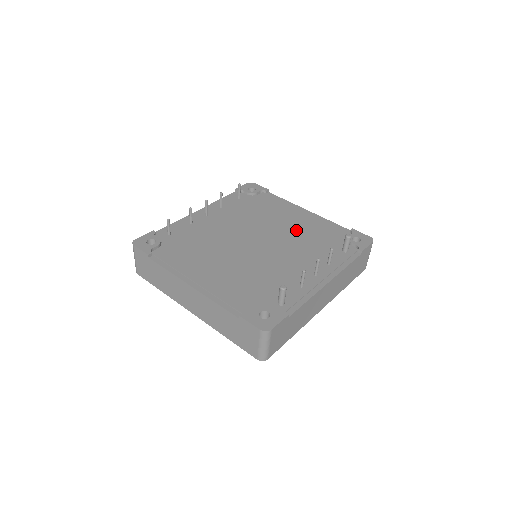
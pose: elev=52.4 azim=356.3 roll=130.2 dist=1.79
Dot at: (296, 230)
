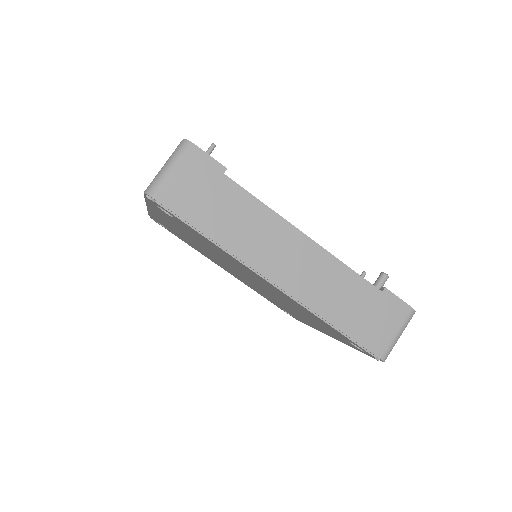
Dot at: occluded
